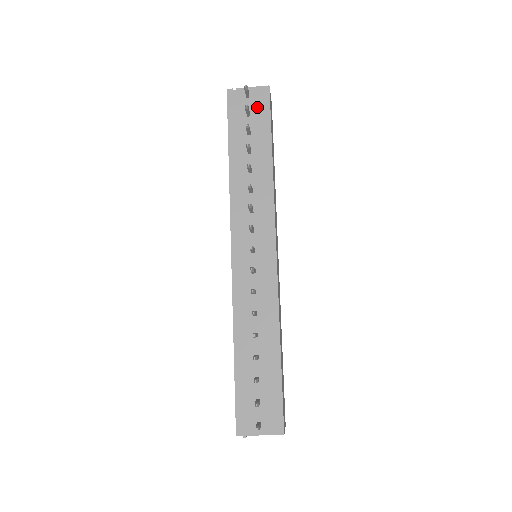
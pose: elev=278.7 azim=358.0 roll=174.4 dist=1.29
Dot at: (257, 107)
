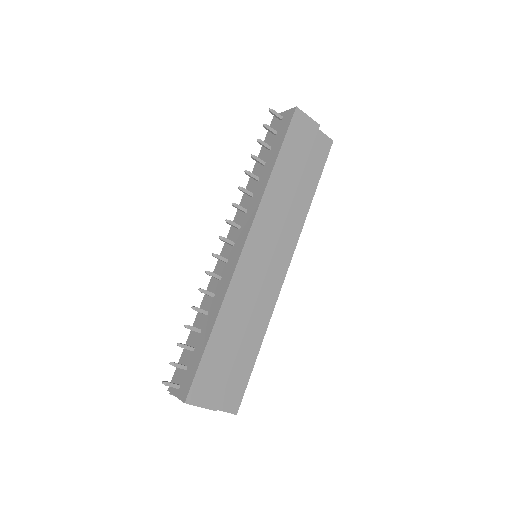
Dot at: (283, 126)
